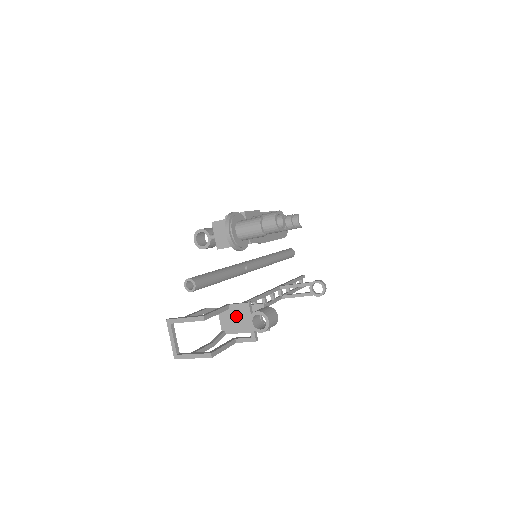
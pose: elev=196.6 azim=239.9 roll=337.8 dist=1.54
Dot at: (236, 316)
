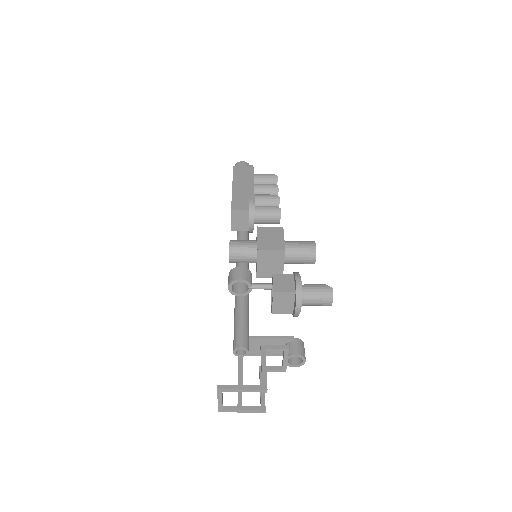
Dot at: (260, 345)
